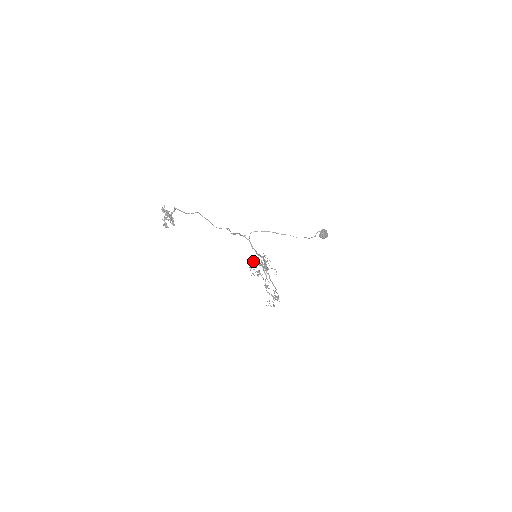
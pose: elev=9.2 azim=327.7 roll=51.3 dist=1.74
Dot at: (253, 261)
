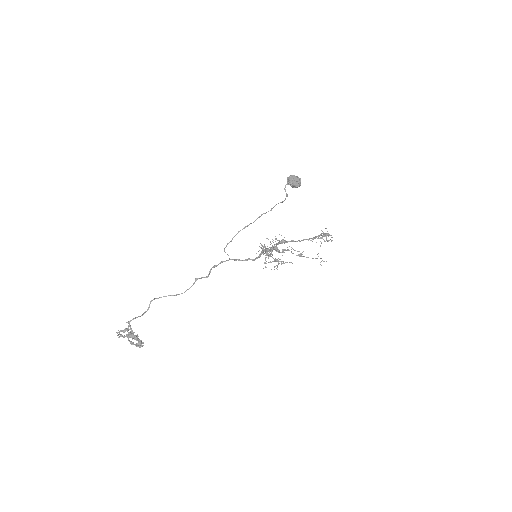
Dot at: occluded
